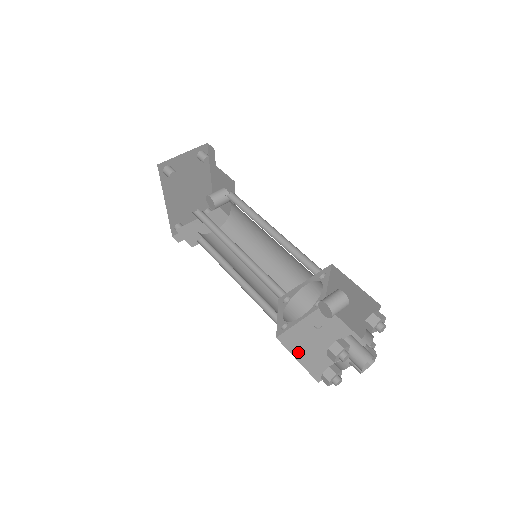
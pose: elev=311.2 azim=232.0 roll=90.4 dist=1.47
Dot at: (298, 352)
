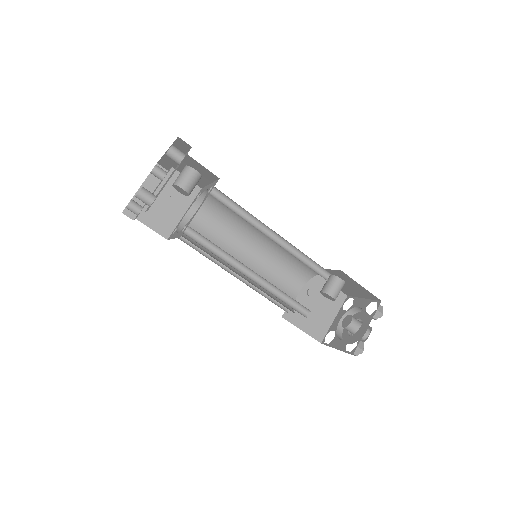
Dot at: (301, 323)
